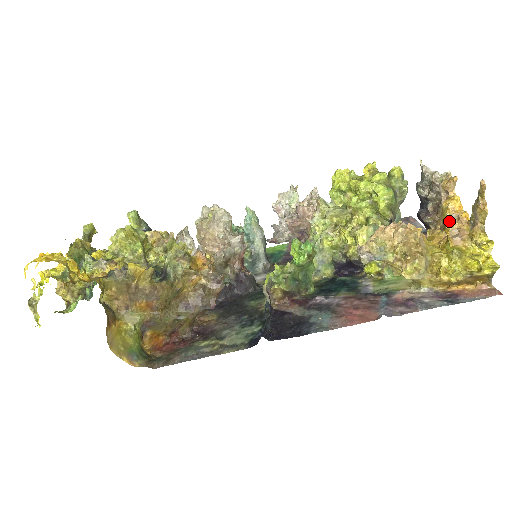
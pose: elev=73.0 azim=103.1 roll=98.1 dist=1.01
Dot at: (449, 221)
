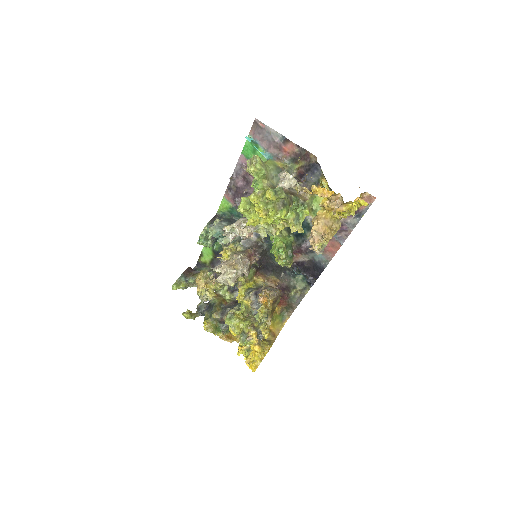
Dot at: (325, 197)
